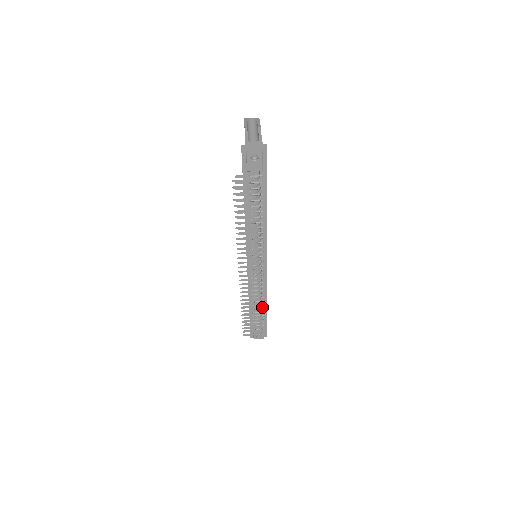
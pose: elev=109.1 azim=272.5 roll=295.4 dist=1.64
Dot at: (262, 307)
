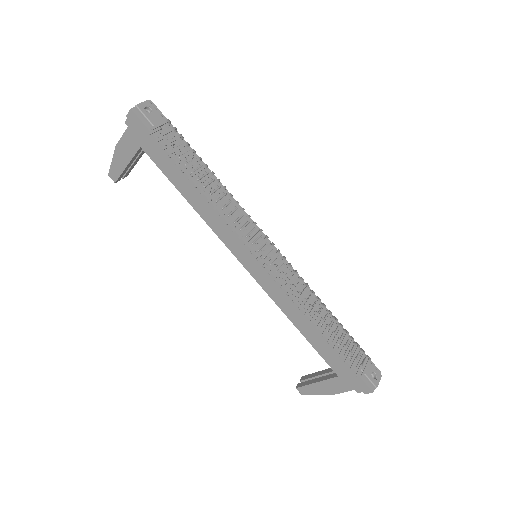
Dot at: (330, 321)
